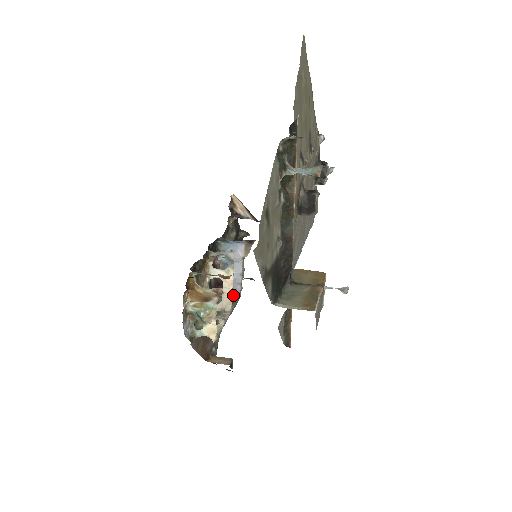
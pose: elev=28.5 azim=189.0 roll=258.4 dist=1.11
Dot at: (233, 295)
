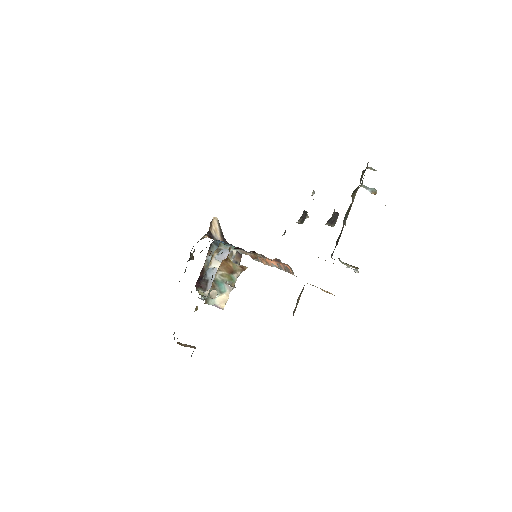
Dot at: occluded
